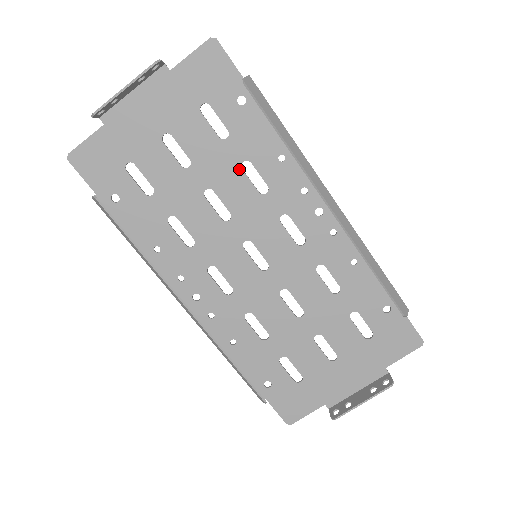
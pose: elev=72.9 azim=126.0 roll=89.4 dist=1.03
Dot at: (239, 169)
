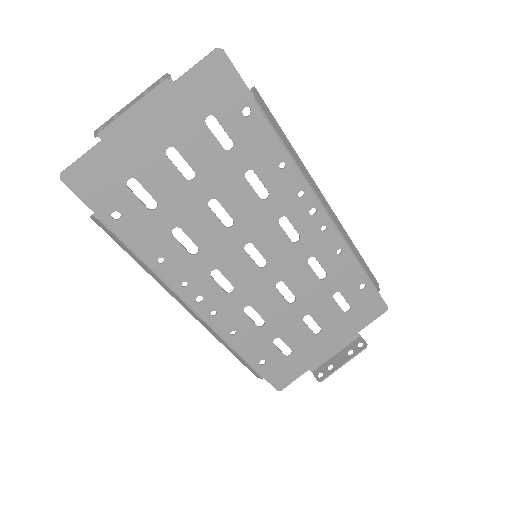
Dot at: (242, 178)
